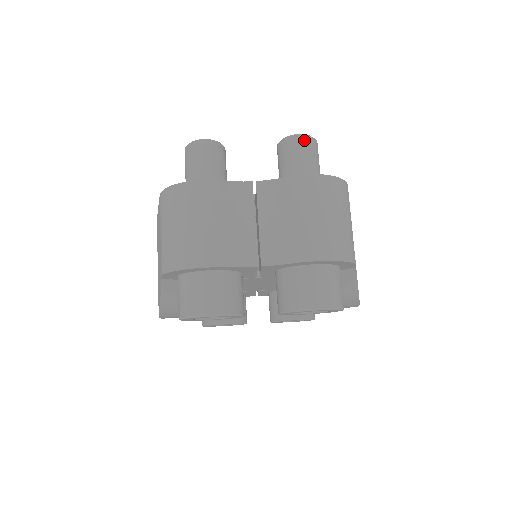
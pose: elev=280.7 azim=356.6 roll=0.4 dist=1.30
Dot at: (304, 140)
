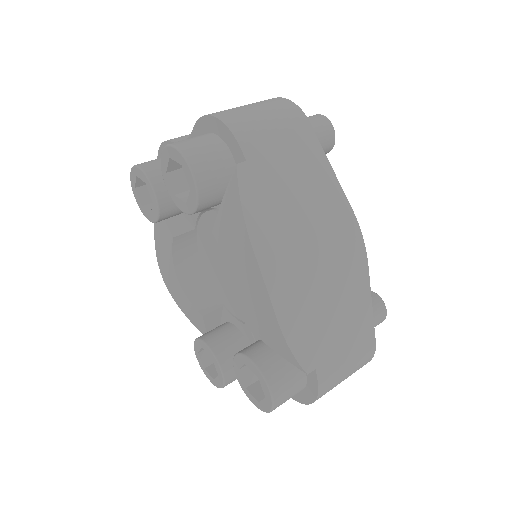
Dot at: (315, 115)
